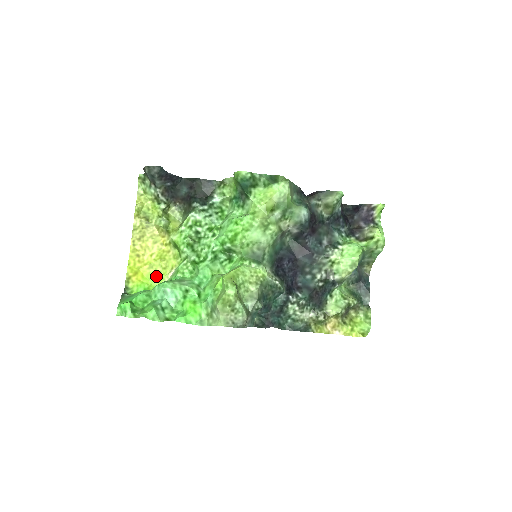
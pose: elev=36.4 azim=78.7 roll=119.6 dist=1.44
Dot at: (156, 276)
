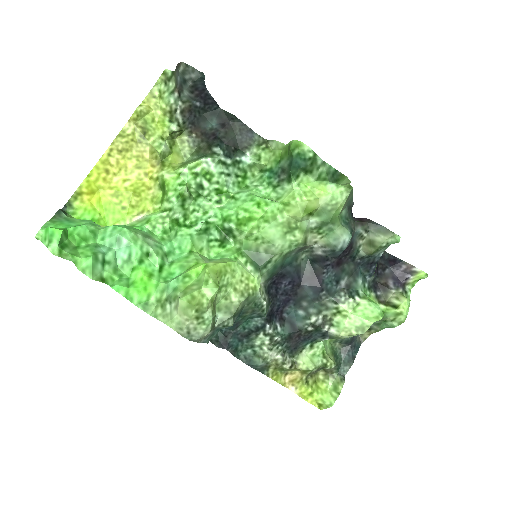
Dot at: (117, 210)
